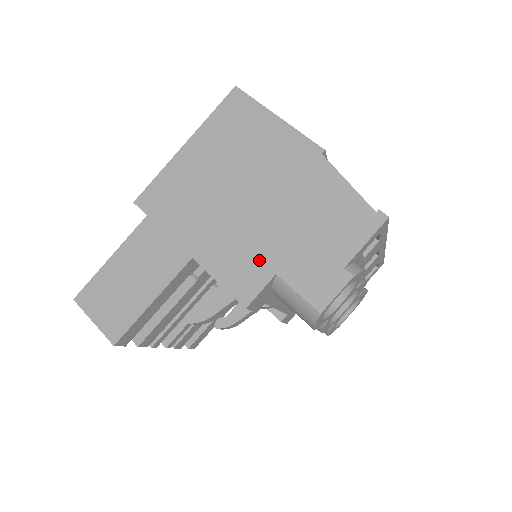
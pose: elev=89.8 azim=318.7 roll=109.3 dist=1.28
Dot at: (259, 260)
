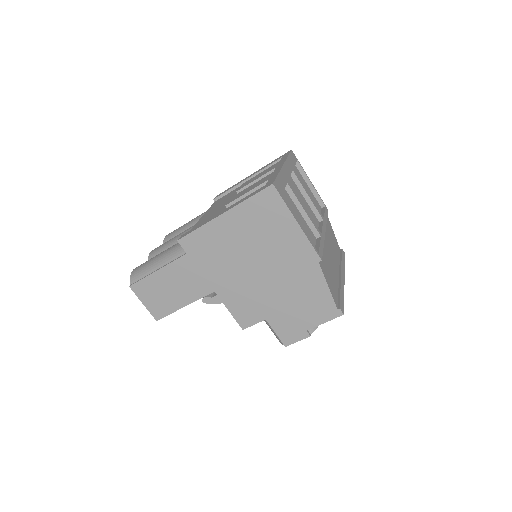
Dot at: (258, 309)
